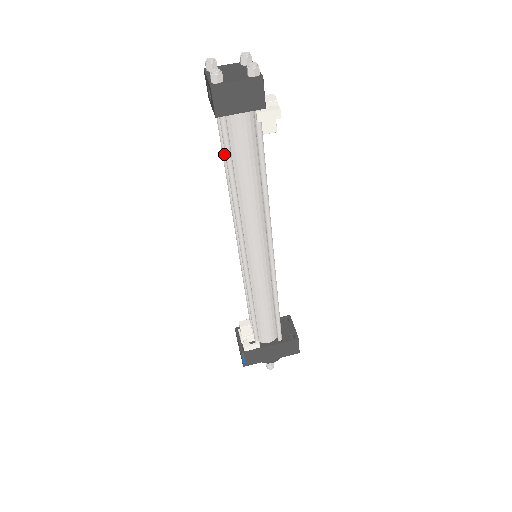
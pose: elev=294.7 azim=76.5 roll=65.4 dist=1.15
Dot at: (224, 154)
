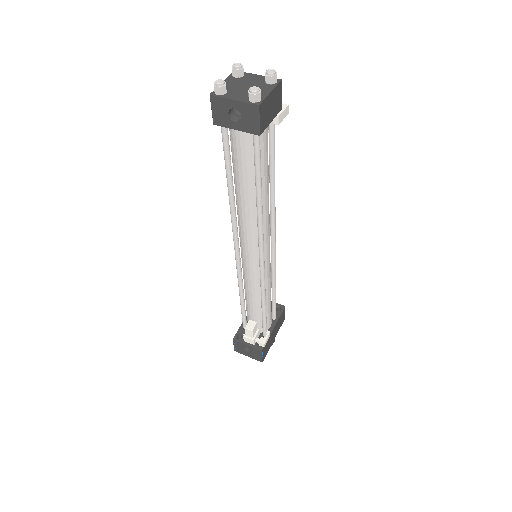
Dot at: (230, 174)
